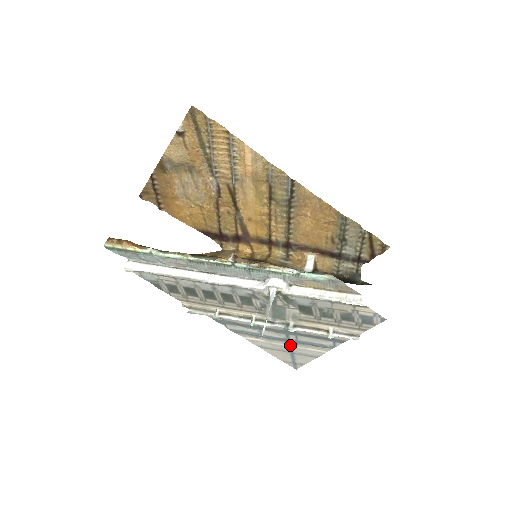
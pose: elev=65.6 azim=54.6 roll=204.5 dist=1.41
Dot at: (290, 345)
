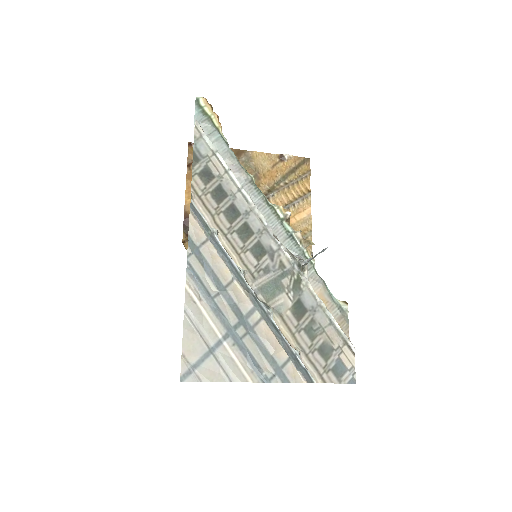
Dot at: (224, 339)
